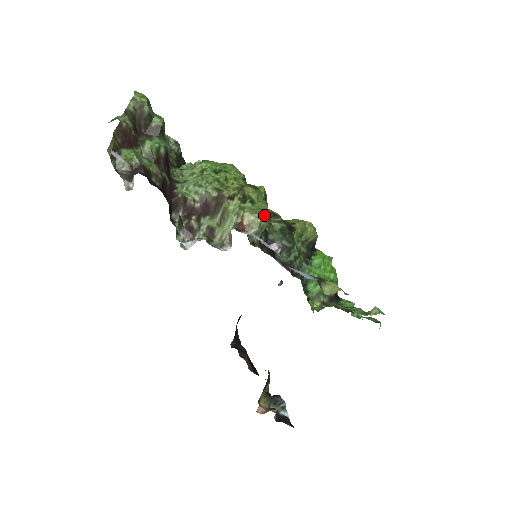
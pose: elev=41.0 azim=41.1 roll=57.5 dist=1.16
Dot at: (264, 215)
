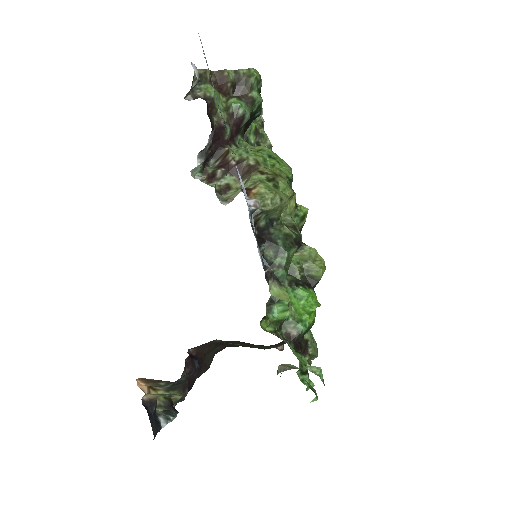
Dot at: (275, 197)
